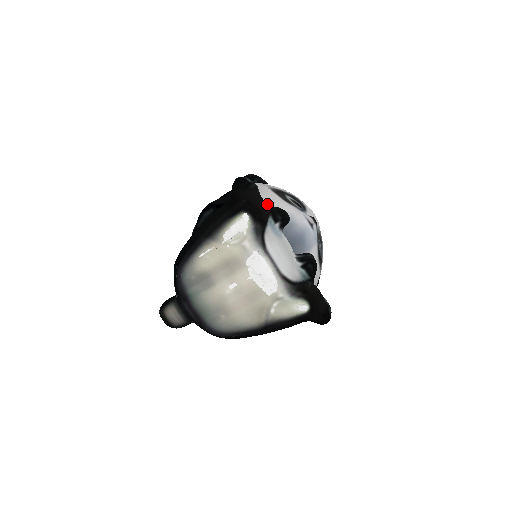
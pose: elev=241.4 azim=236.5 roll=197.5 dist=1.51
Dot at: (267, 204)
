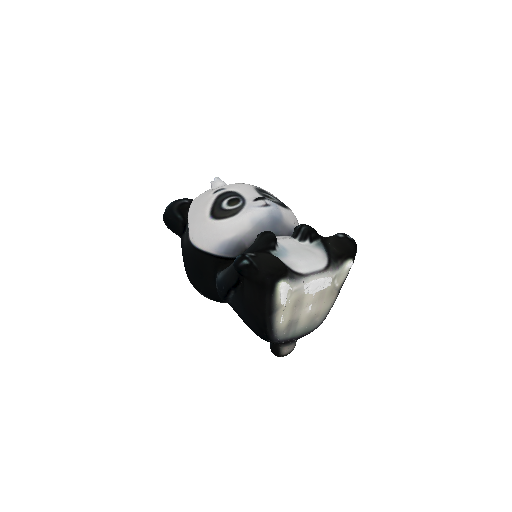
Dot at: (233, 234)
